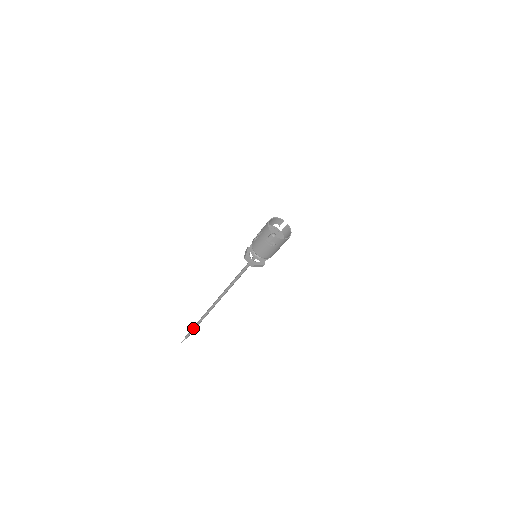
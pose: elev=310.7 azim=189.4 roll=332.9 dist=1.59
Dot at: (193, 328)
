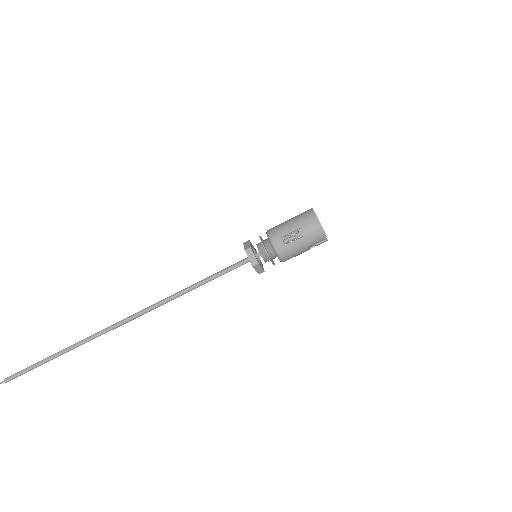
Dot at: (42, 364)
